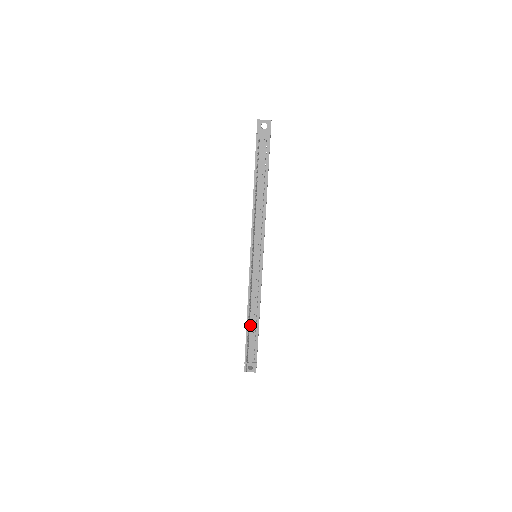
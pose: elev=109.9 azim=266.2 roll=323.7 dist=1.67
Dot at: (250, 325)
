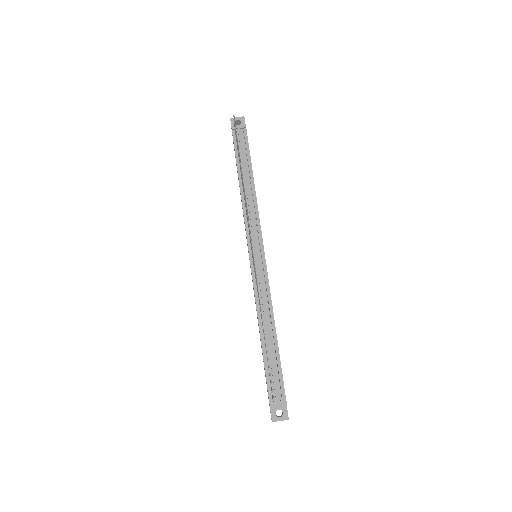
Dot at: (266, 344)
